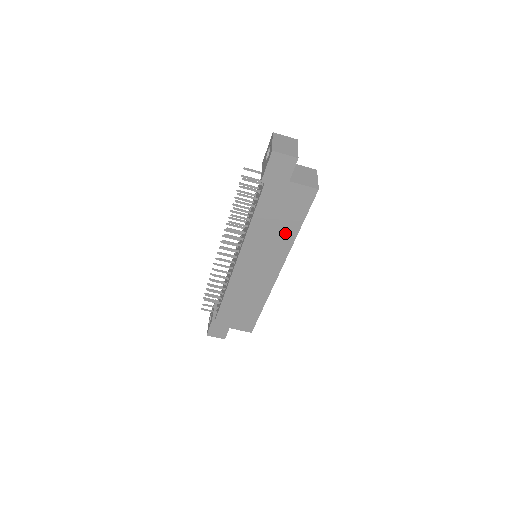
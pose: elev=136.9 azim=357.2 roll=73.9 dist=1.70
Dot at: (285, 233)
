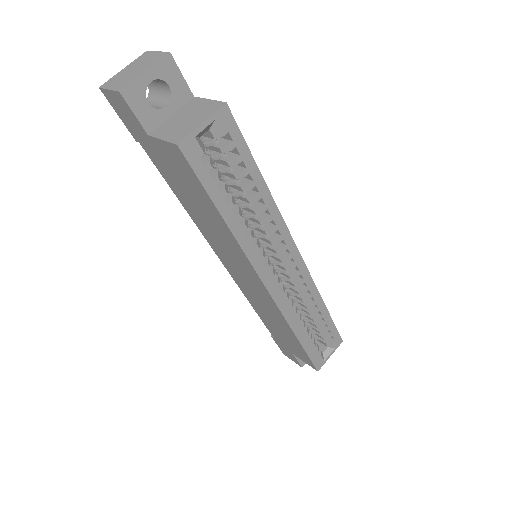
Dot at: (218, 224)
